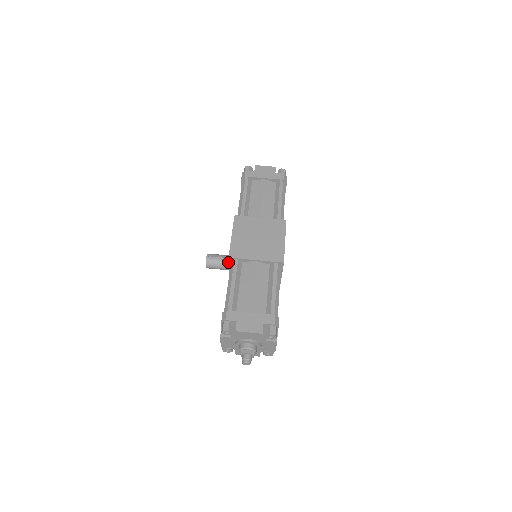
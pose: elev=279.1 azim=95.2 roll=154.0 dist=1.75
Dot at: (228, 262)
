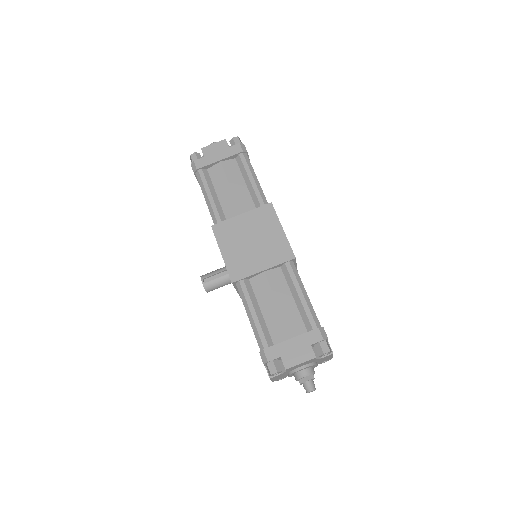
Dot at: (228, 276)
